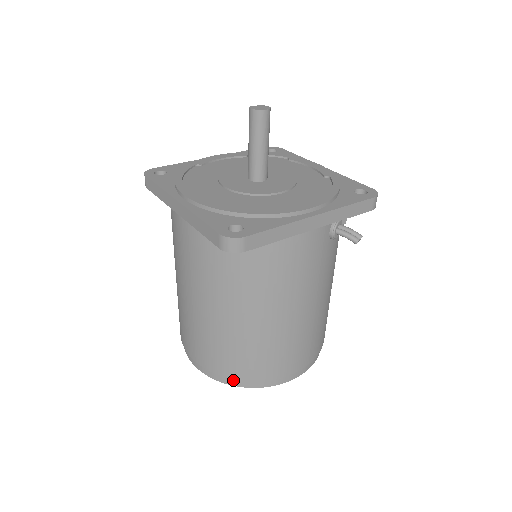
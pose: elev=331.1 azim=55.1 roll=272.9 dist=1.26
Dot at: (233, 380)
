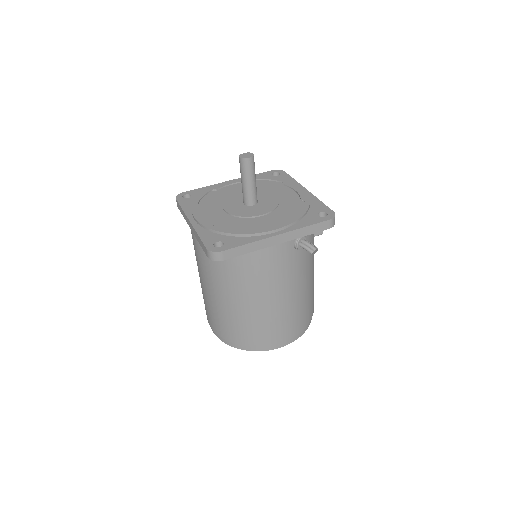
Dot at: (236, 344)
